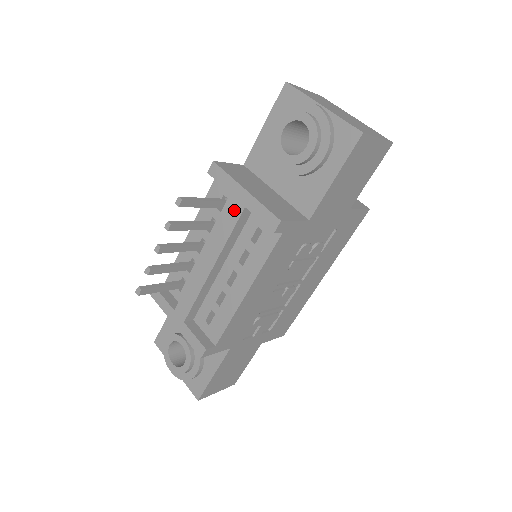
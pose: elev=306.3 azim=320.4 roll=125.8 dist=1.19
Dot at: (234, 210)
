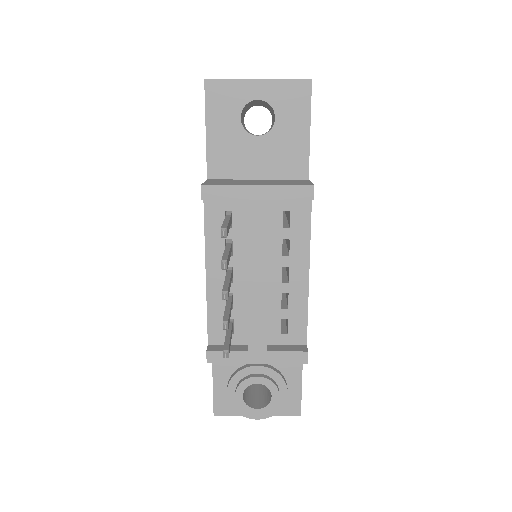
Dot at: (257, 211)
